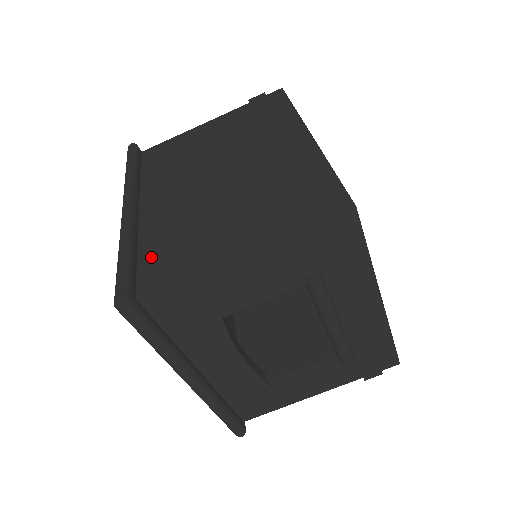
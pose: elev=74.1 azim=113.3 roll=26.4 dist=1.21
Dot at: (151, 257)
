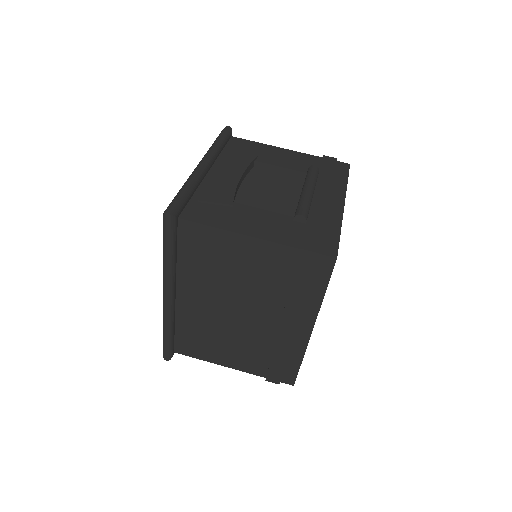
Dot at: occluded
